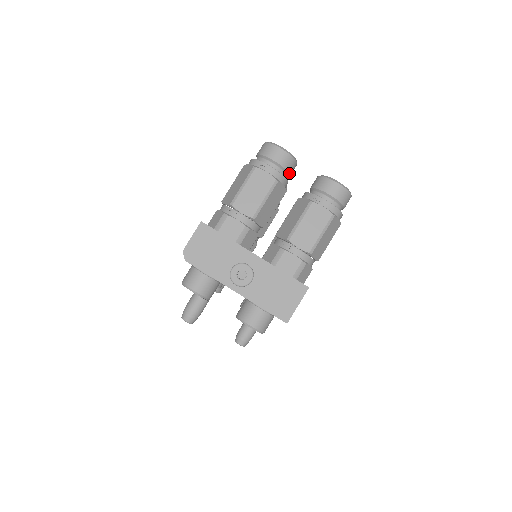
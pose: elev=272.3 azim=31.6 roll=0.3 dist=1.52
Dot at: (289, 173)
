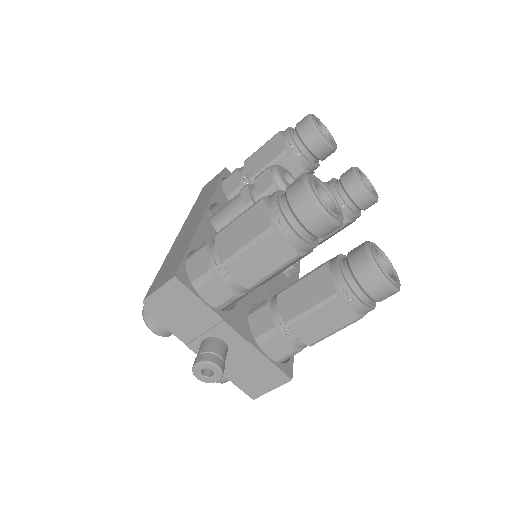
Dot at: (324, 236)
